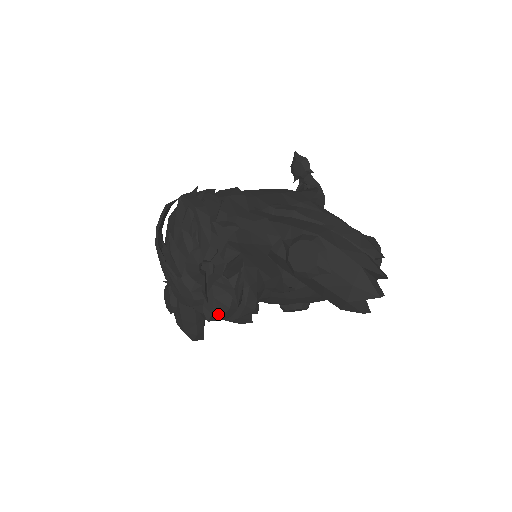
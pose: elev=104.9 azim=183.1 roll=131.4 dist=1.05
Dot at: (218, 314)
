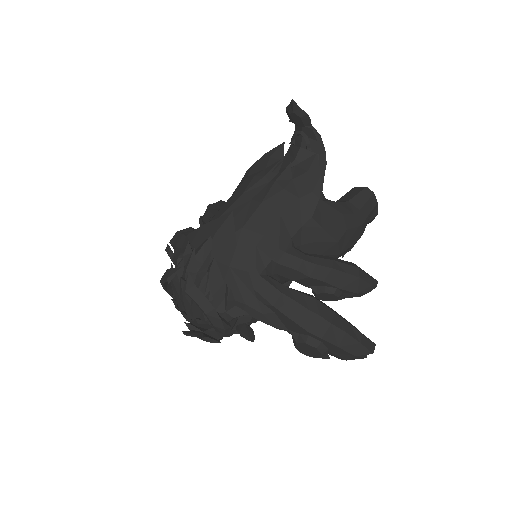
Dot at: occluded
